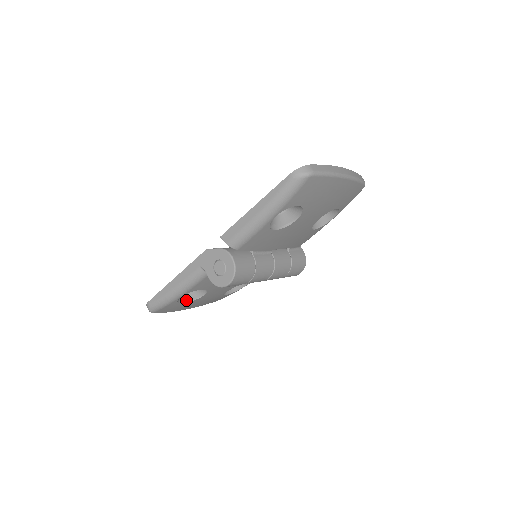
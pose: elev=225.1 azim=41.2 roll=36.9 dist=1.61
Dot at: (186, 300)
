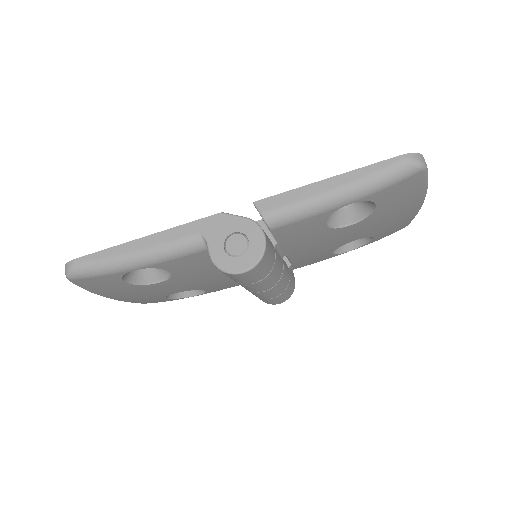
Dot at: (130, 280)
